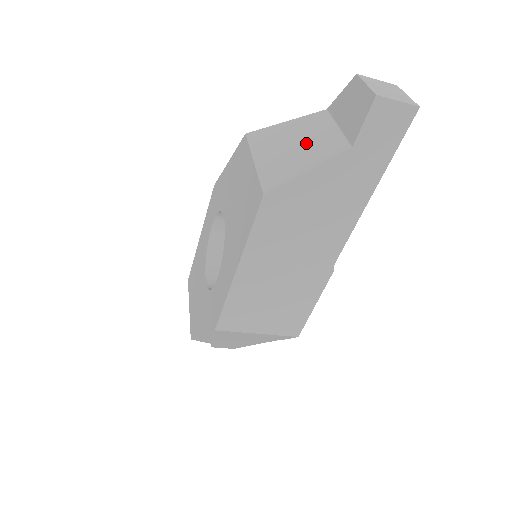
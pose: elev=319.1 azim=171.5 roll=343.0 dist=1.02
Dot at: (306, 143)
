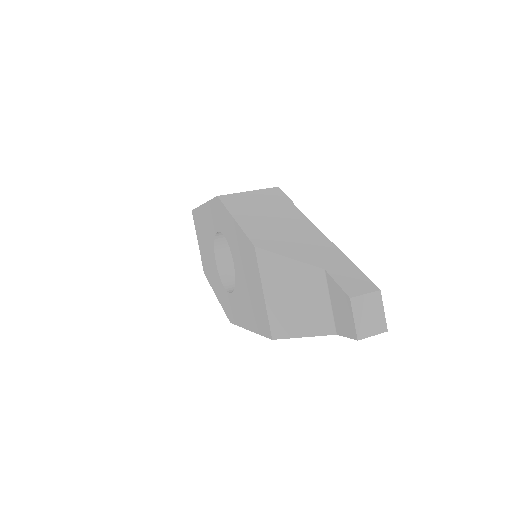
Dot at: (305, 304)
